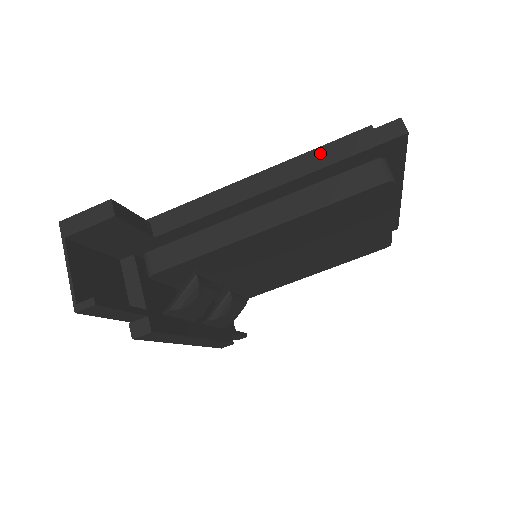
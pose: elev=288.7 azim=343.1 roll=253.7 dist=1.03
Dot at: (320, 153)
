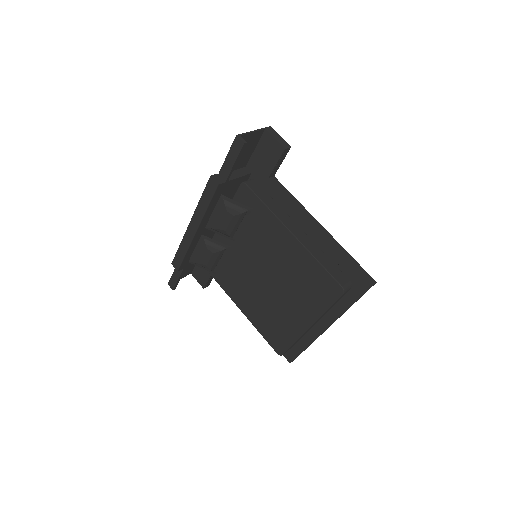
Dot at: (343, 249)
